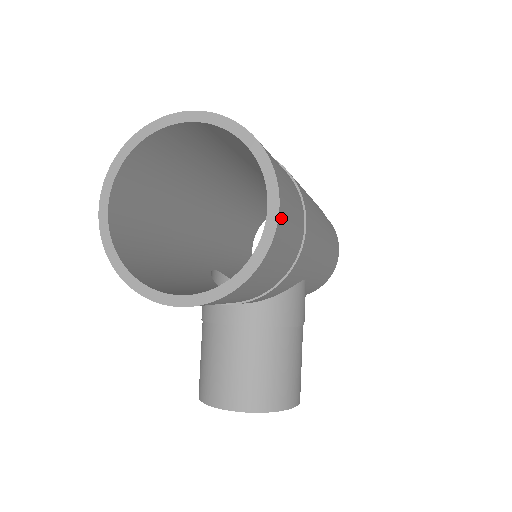
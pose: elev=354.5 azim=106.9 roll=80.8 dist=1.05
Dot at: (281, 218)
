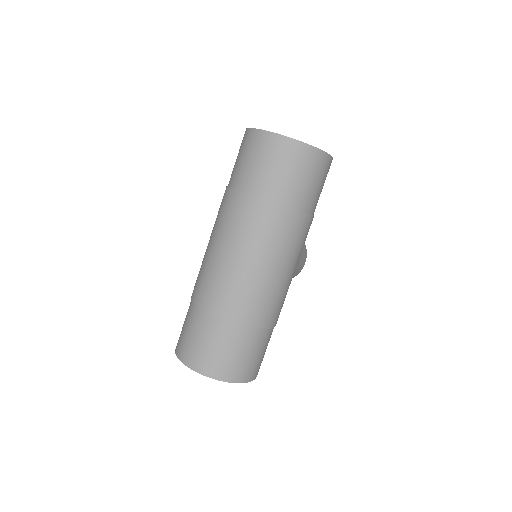
Dot at: occluded
